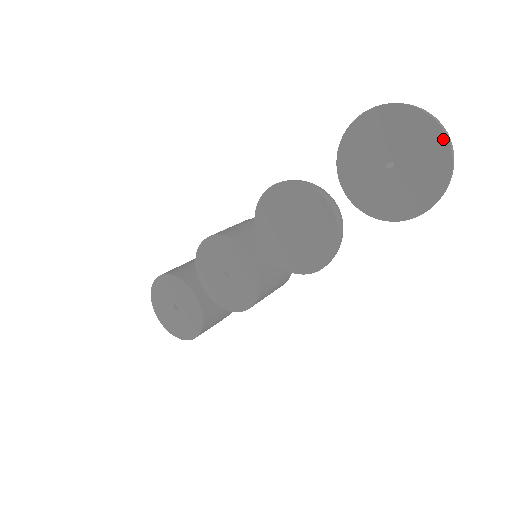
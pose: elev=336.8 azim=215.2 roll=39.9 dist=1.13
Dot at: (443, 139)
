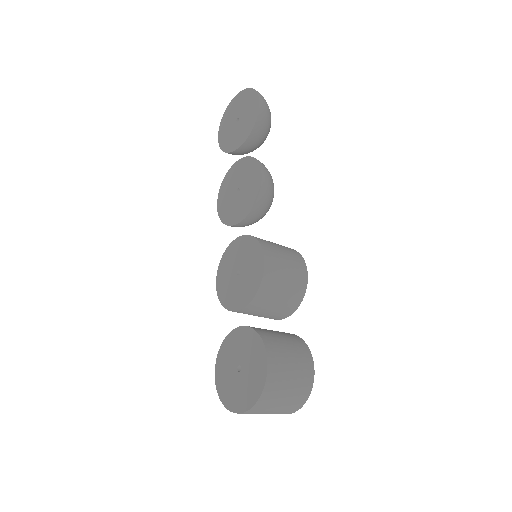
Dot at: (240, 94)
